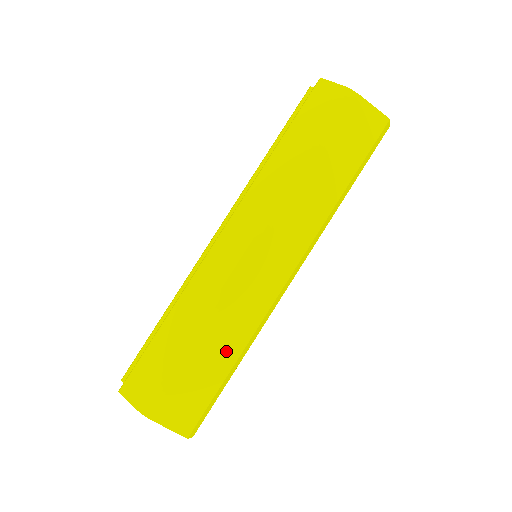
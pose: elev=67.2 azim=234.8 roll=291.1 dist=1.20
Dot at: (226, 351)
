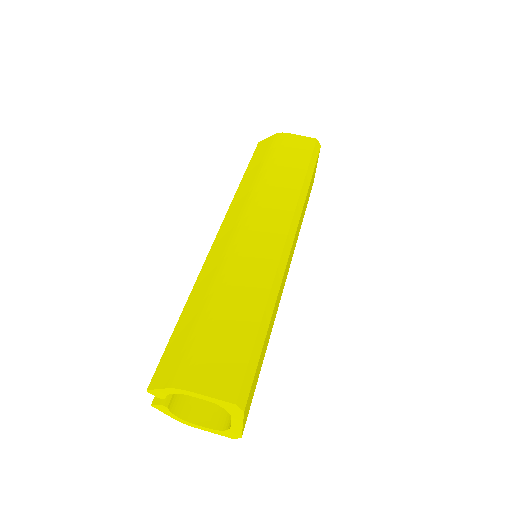
Dot at: (249, 306)
